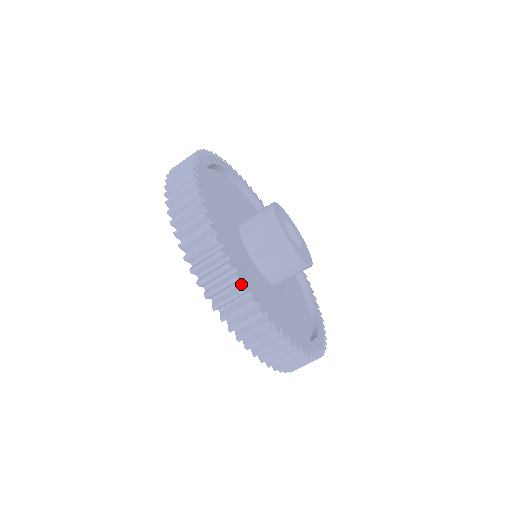
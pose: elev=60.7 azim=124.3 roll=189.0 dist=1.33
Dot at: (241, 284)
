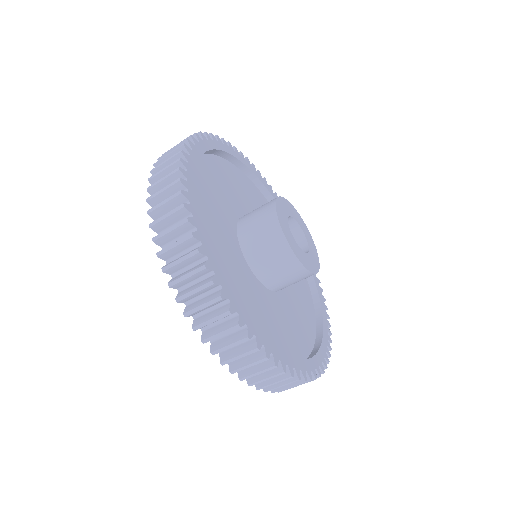
Dot at: (243, 328)
